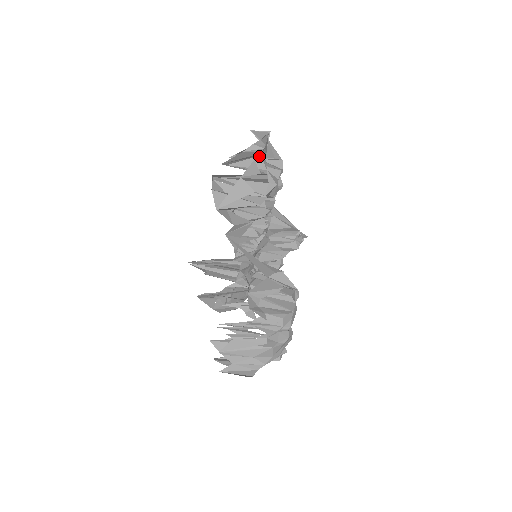
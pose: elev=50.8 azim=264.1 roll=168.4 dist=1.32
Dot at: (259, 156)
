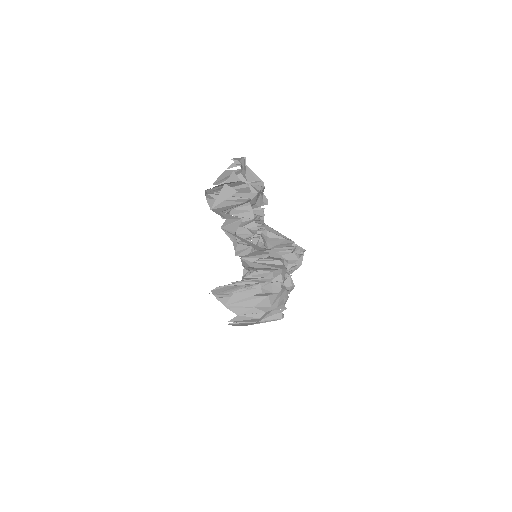
Dot at: (240, 174)
